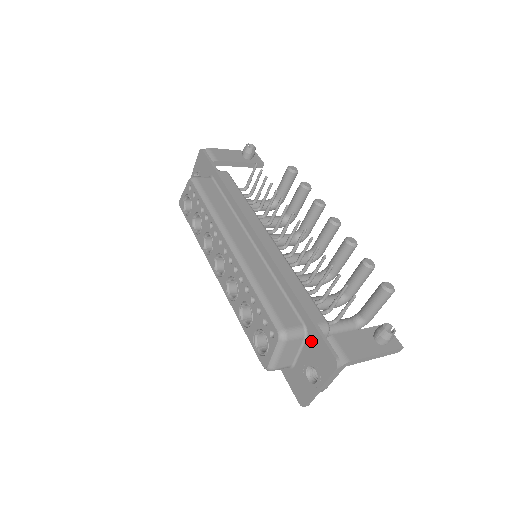
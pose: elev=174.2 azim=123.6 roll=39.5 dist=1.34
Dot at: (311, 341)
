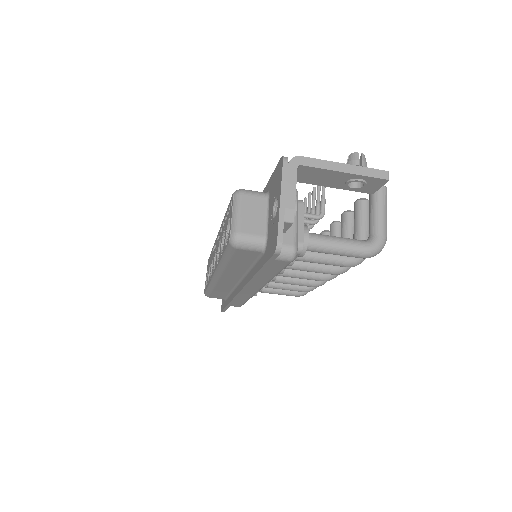
Dot at: (271, 190)
